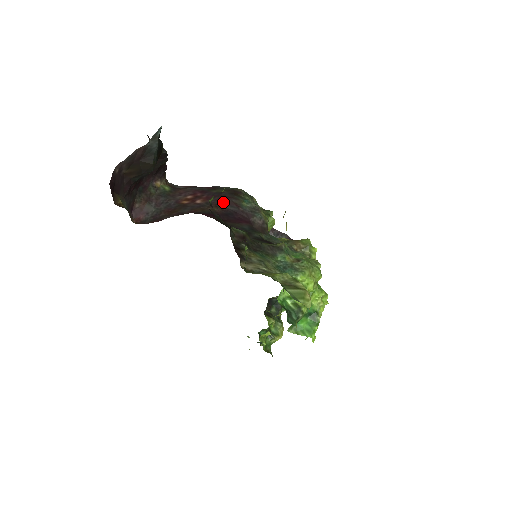
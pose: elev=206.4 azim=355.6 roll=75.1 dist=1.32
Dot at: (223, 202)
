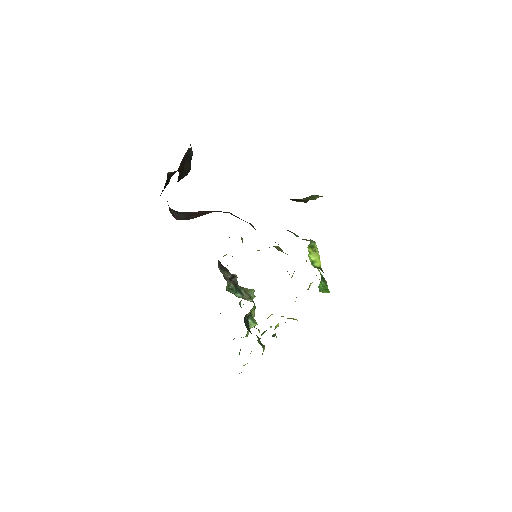
Dot at: (226, 212)
